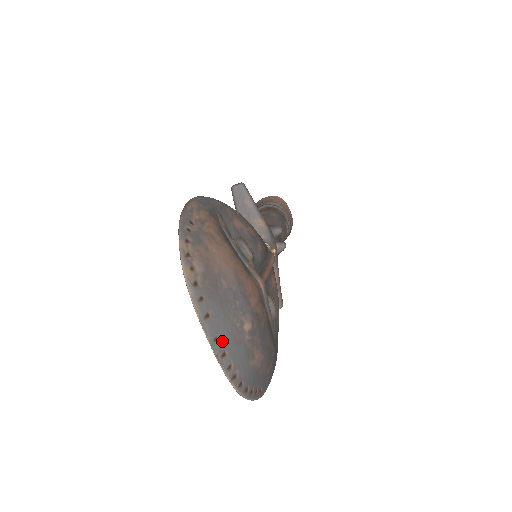
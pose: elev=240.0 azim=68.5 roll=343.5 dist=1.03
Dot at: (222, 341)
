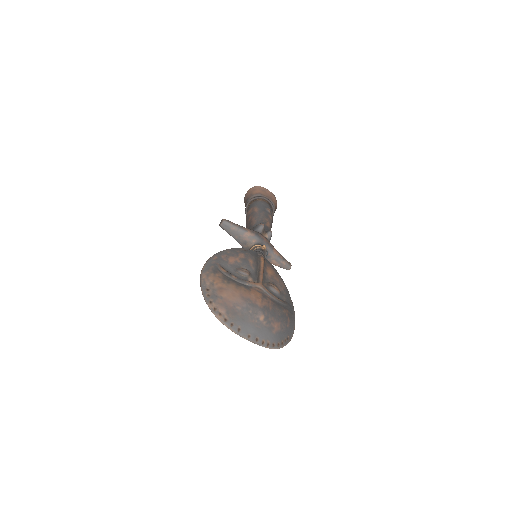
Dot at: (252, 335)
